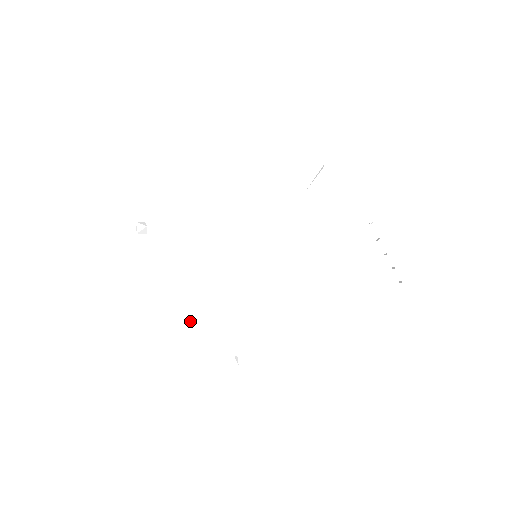
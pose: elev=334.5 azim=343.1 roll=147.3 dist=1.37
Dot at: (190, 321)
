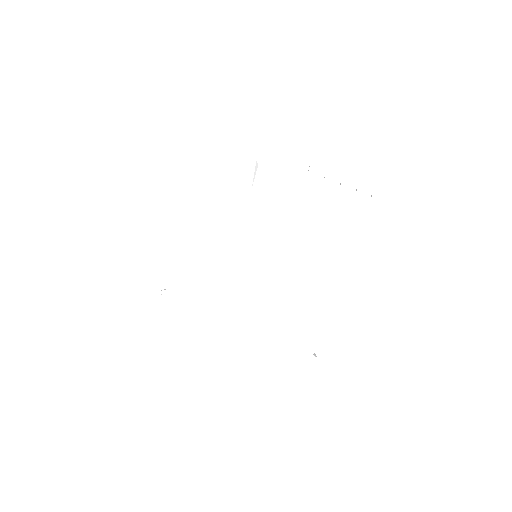
Dot at: (244, 338)
